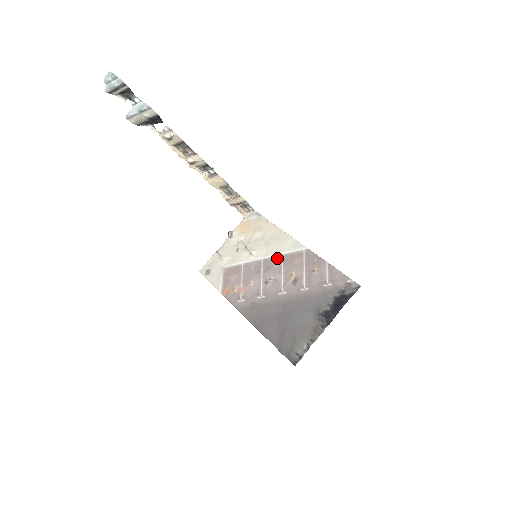
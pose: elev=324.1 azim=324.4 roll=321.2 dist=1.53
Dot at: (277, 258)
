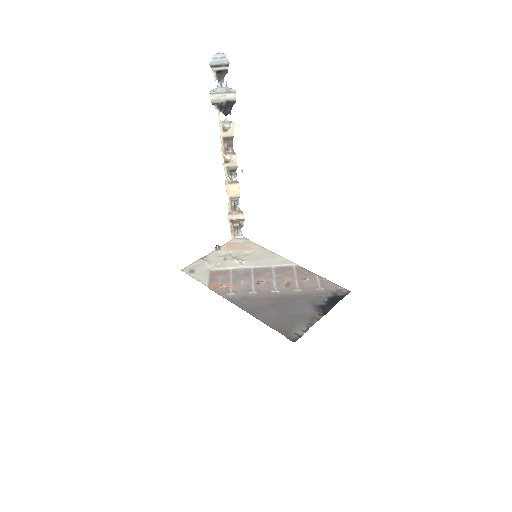
Dot at: (268, 268)
